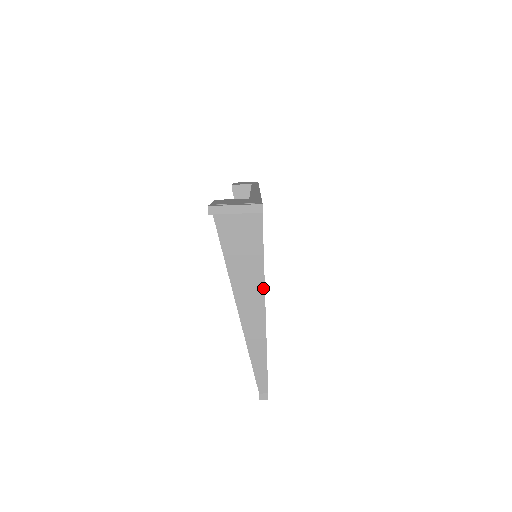
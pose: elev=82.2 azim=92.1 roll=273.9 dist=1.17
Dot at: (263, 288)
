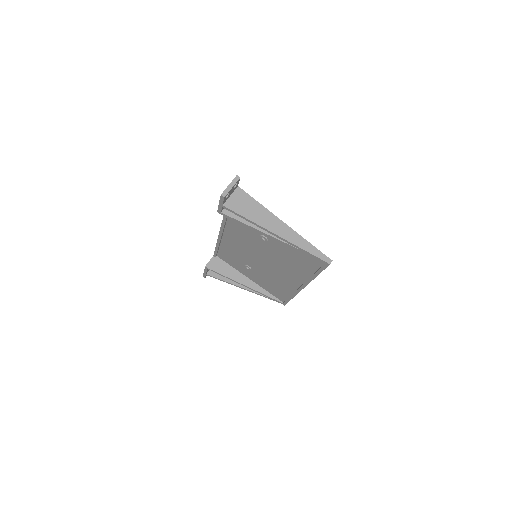
Dot at: (274, 215)
